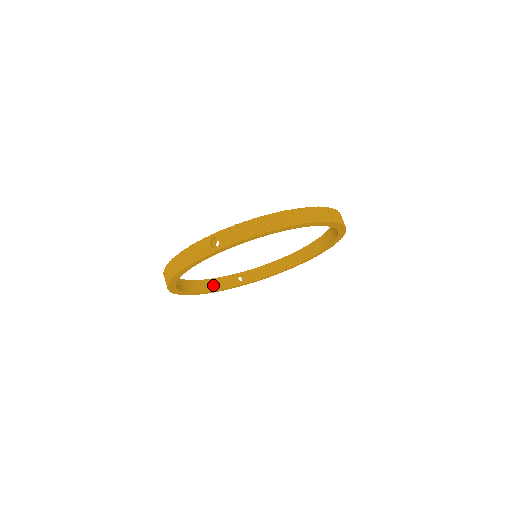
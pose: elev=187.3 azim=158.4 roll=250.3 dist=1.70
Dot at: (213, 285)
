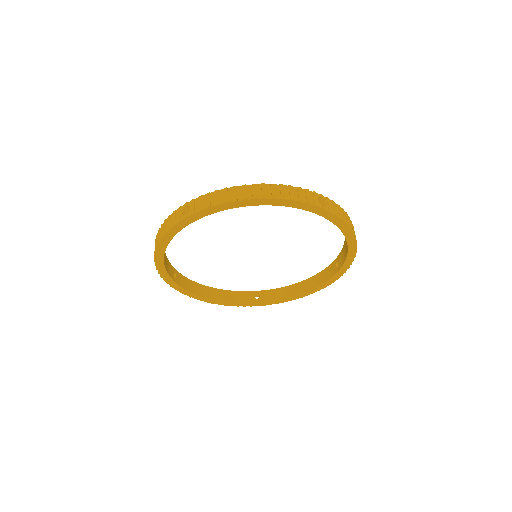
Dot at: (224, 296)
